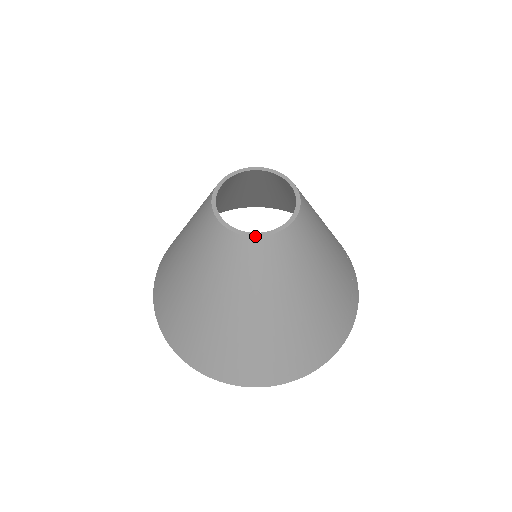
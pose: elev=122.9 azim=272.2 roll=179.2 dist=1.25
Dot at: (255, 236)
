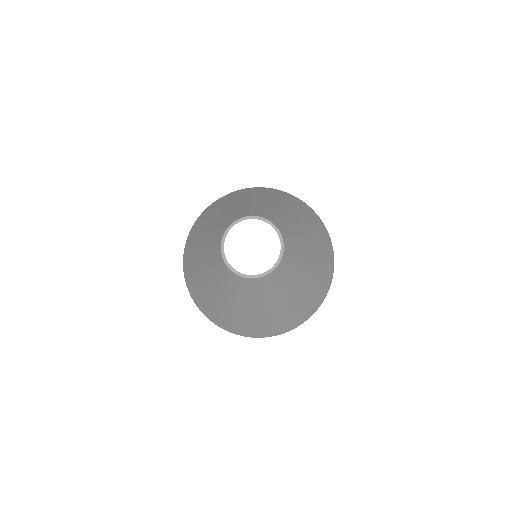
Dot at: (253, 278)
